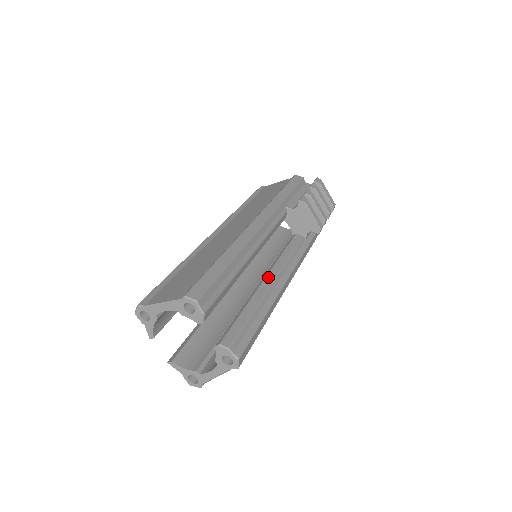
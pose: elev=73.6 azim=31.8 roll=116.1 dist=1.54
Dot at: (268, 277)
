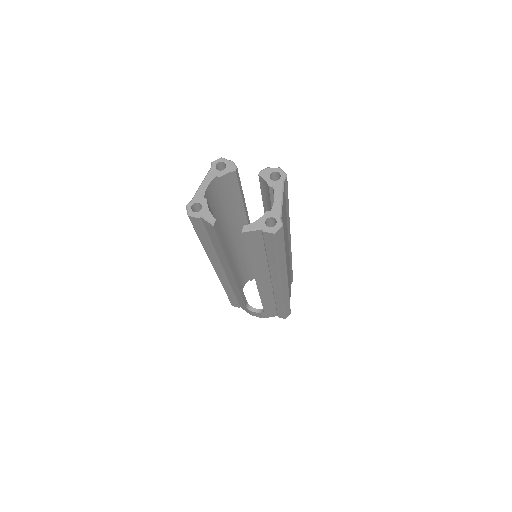
Dot at: occluded
